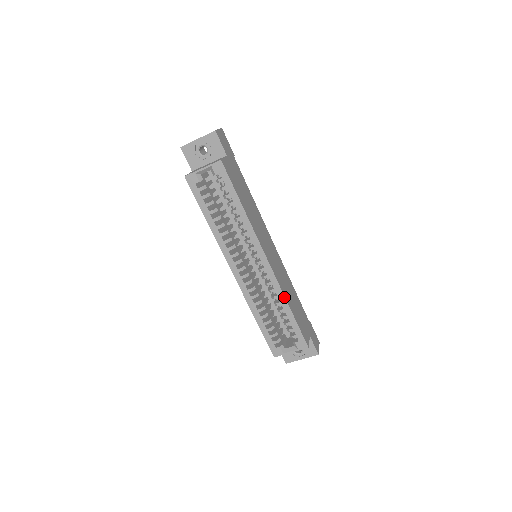
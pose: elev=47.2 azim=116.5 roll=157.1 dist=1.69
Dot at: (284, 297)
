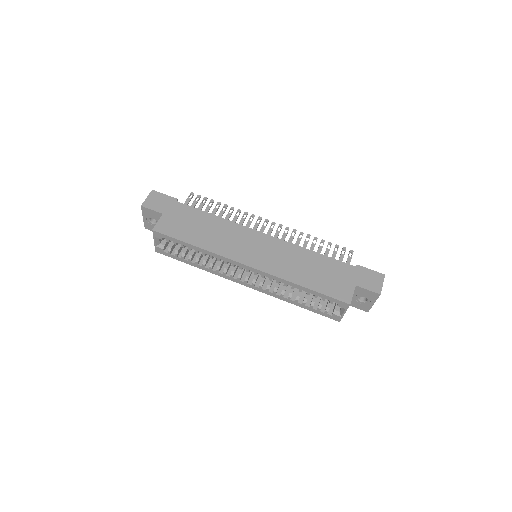
Dot at: (289, 282)
